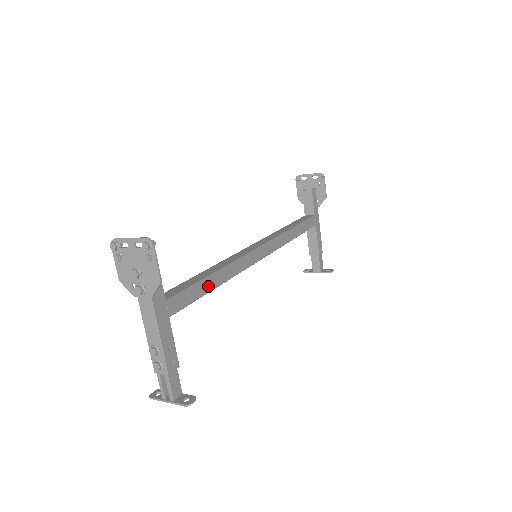
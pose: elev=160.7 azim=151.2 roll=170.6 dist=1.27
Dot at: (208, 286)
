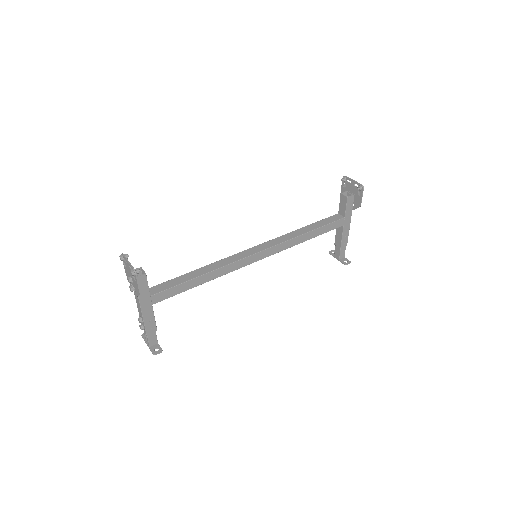
Dot at: (193, 284)
